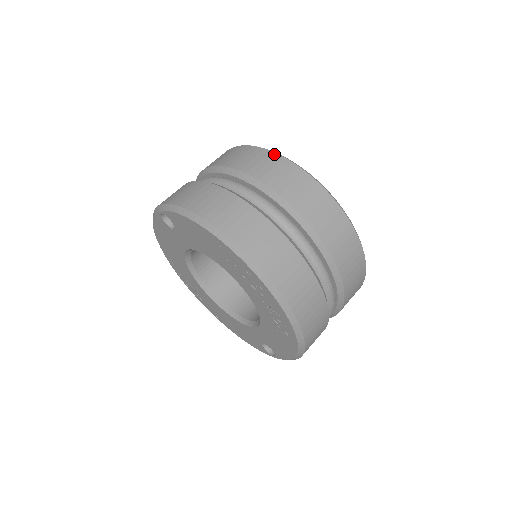
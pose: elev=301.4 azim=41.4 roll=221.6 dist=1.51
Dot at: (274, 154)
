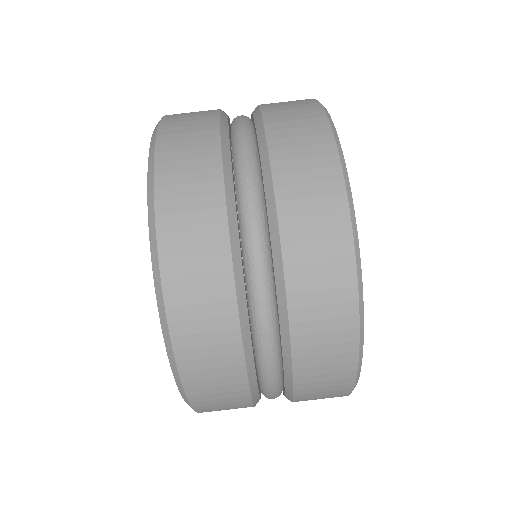
Dot at: (320, 109)
